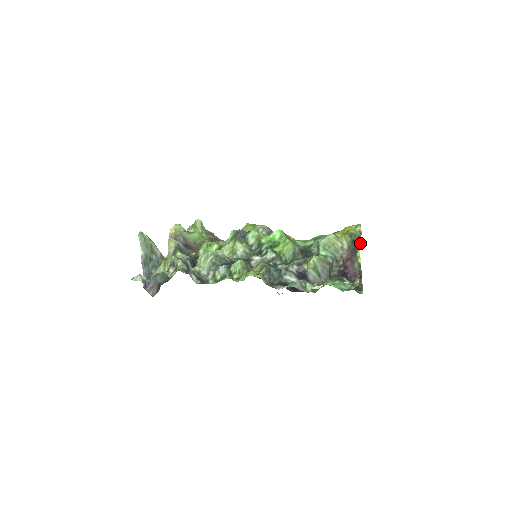
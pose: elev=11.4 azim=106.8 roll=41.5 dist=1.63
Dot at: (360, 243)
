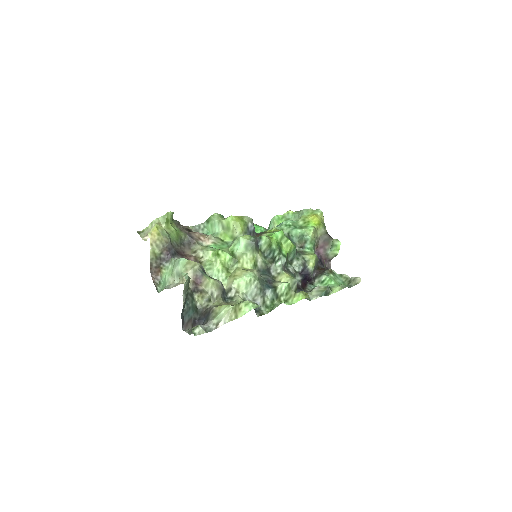
Dot at: occluded
